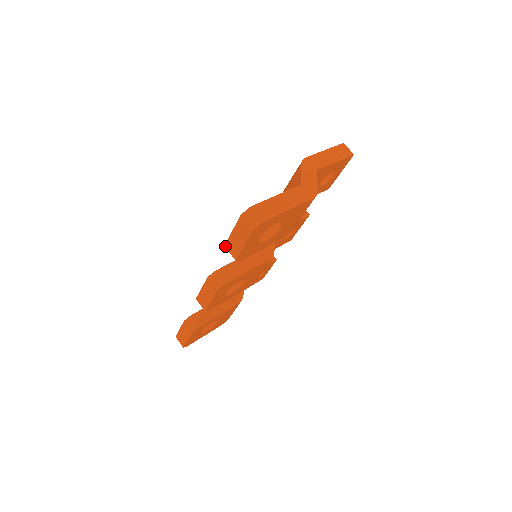
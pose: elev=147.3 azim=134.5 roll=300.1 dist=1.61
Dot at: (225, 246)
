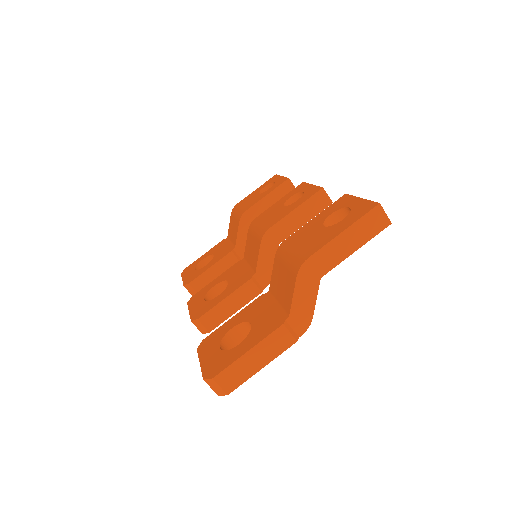
Dot at: (197, 351)
